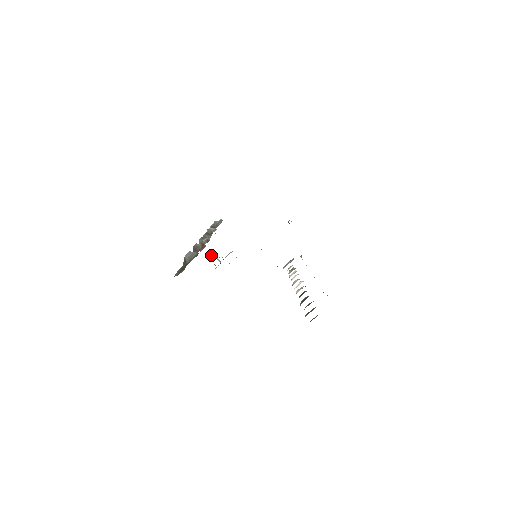
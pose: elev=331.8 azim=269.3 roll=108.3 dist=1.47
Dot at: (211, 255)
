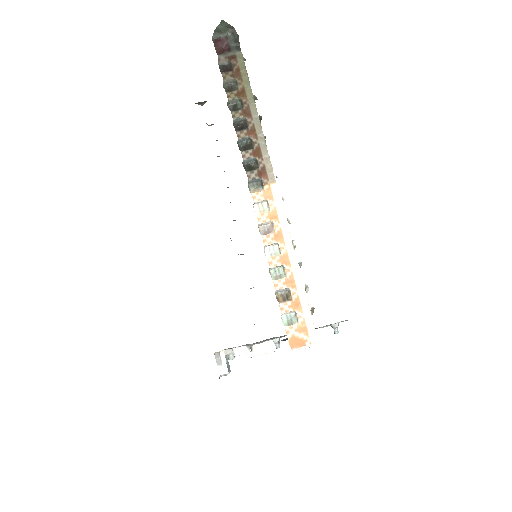
Dot at: occluded
